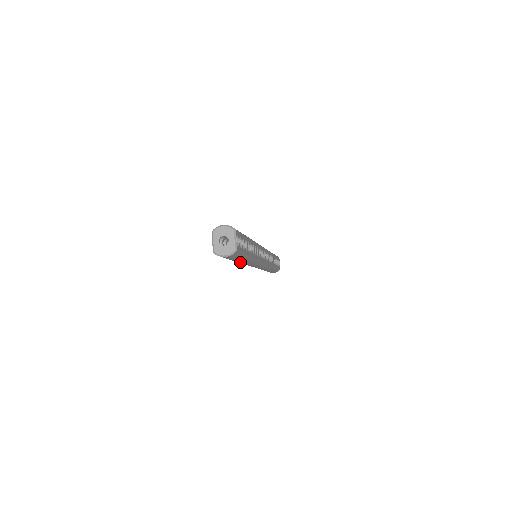
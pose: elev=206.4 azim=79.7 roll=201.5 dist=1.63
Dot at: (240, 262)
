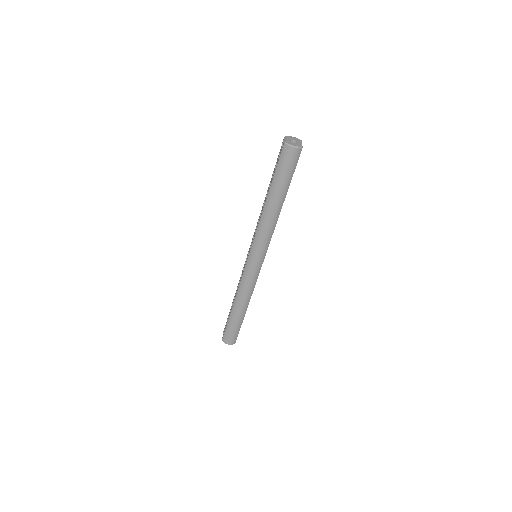
Dot at: (274, 202)
